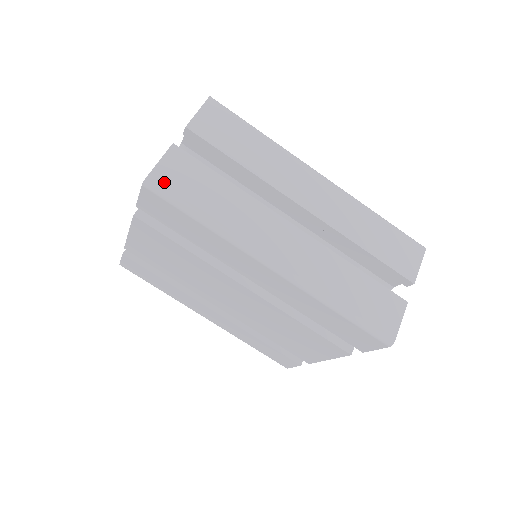
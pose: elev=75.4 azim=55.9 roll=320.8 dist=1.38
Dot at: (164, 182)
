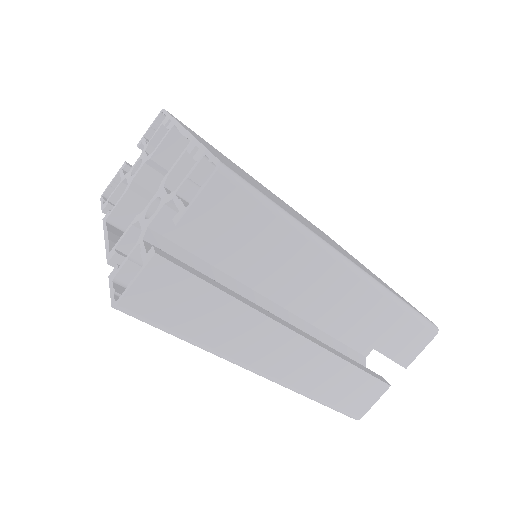
Dot at: (140, 307)
